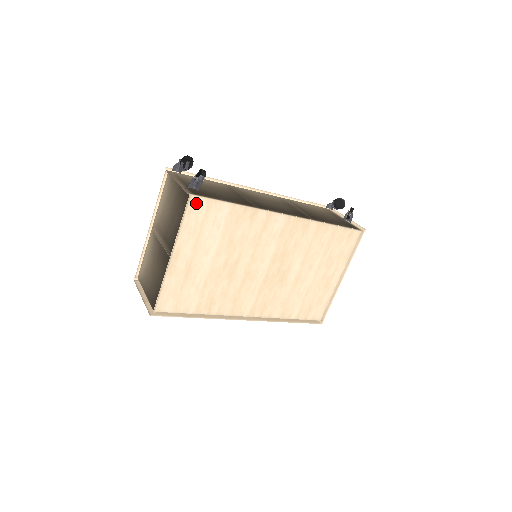
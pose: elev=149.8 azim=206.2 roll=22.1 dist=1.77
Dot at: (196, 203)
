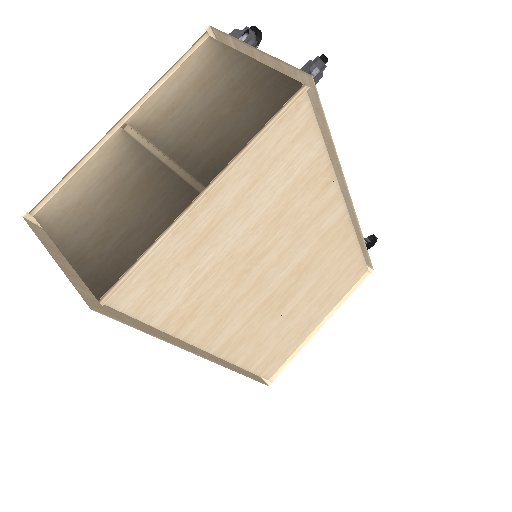
Dot at: (297, 110)
